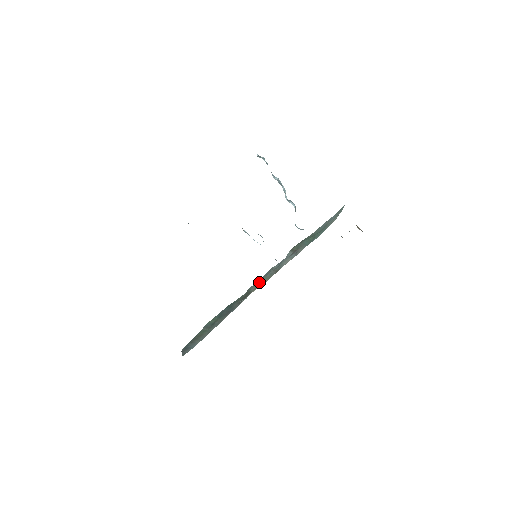
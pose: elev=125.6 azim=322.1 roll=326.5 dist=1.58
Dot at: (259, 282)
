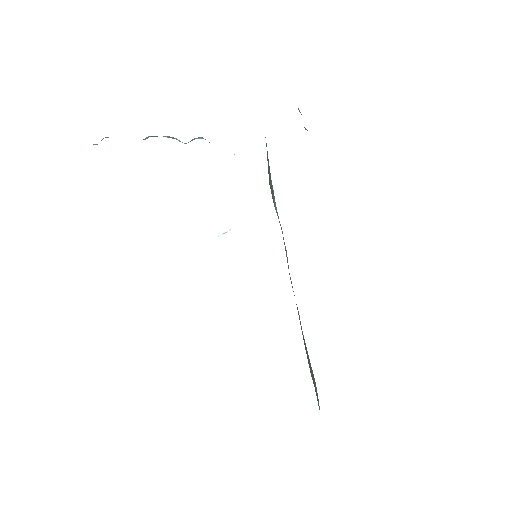
Dot at: occluded
